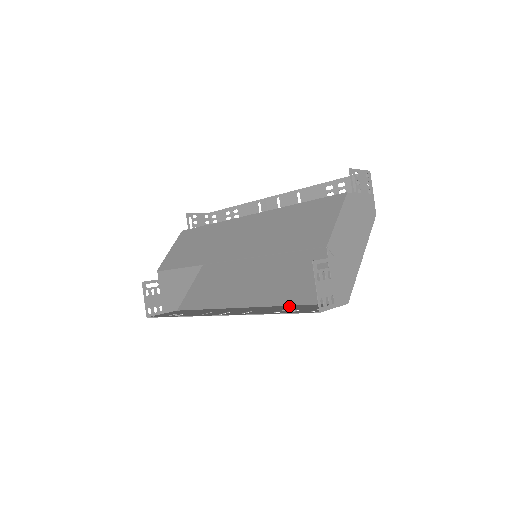
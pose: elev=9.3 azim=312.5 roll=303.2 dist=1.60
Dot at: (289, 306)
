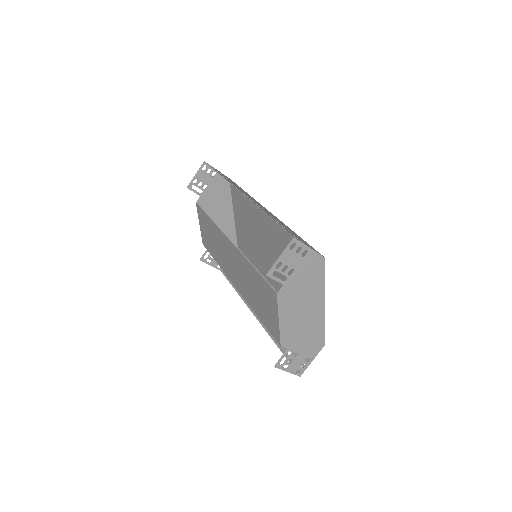
Dot at: occluded
